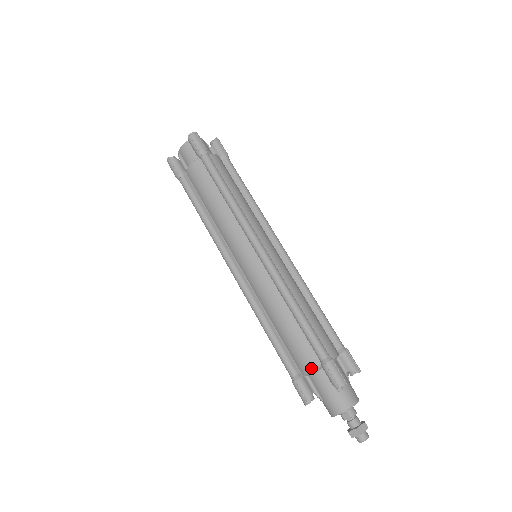
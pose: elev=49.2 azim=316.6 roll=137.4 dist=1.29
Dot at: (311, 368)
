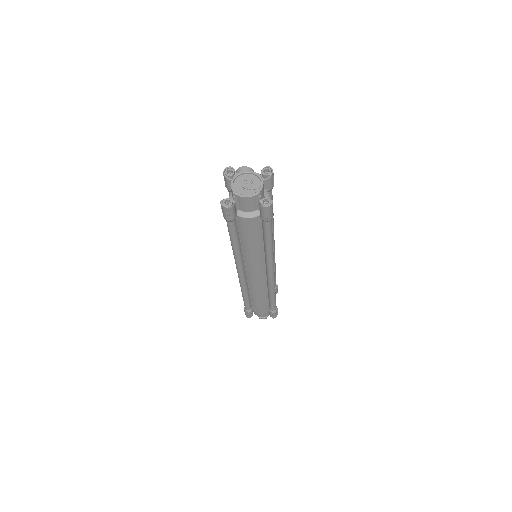
Dot at: occluded
